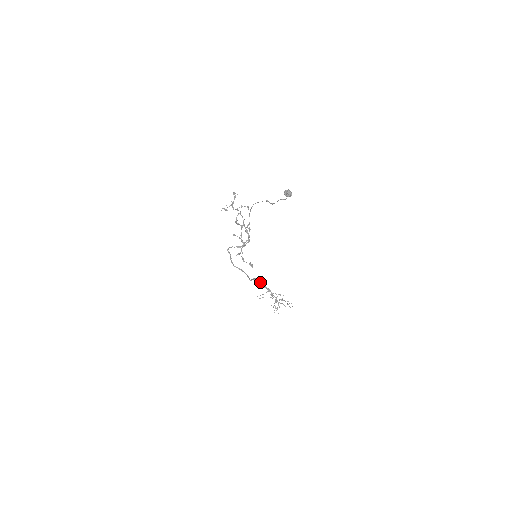
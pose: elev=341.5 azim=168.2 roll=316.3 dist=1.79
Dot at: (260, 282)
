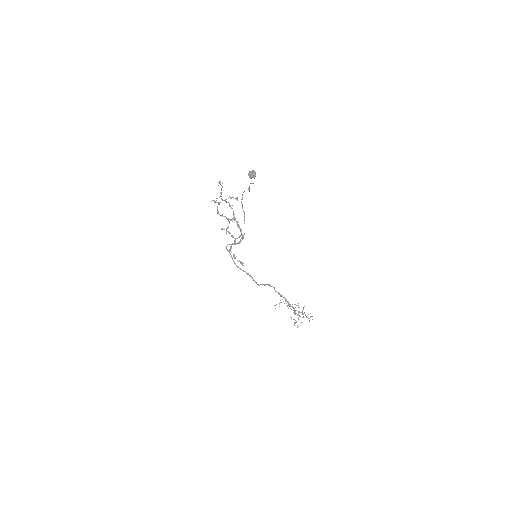
Dot at: (274, 289)
